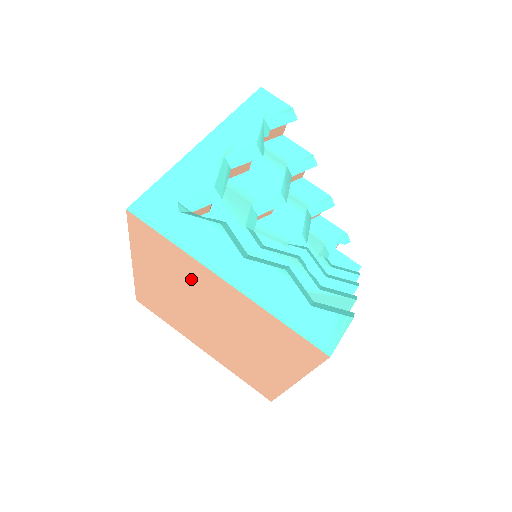
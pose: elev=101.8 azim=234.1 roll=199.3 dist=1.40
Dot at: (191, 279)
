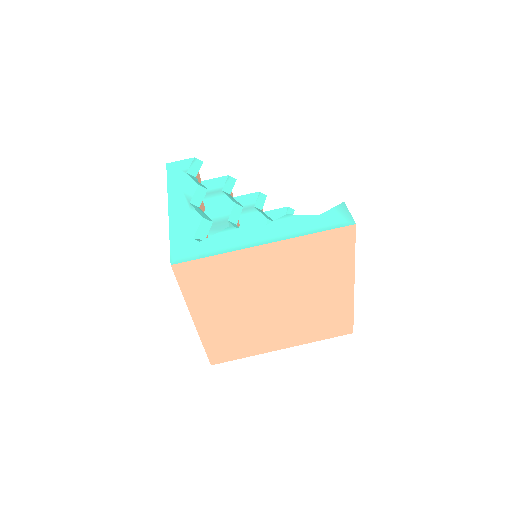
Dot at: (242, 276)
